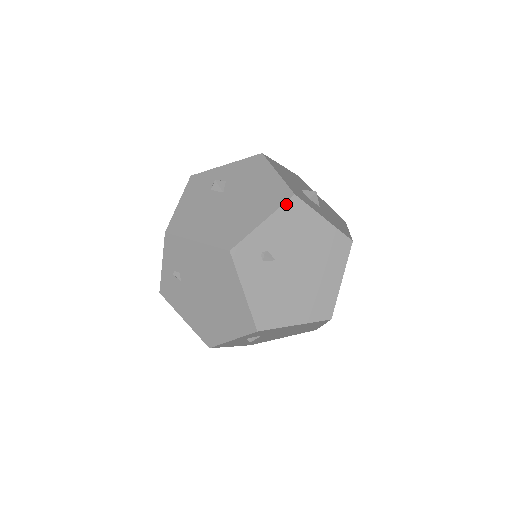
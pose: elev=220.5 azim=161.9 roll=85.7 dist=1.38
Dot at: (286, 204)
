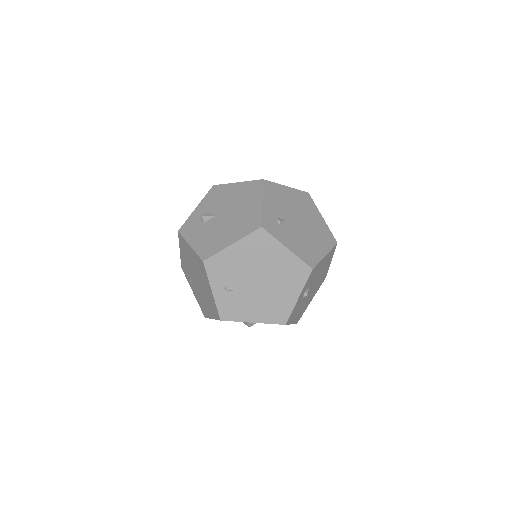
Dot at: (264, 187)
